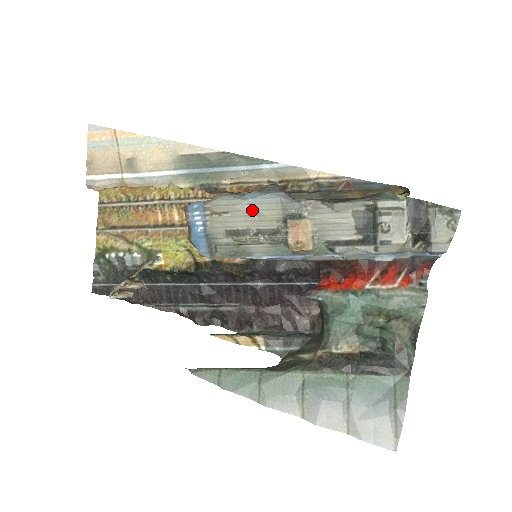
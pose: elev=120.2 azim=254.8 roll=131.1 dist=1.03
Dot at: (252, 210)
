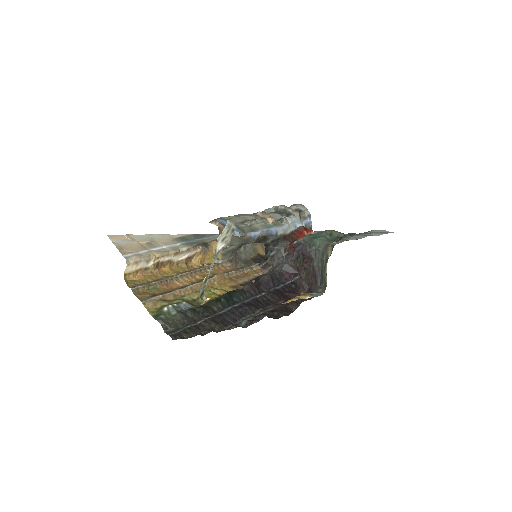
Dot at: (240, 217)
